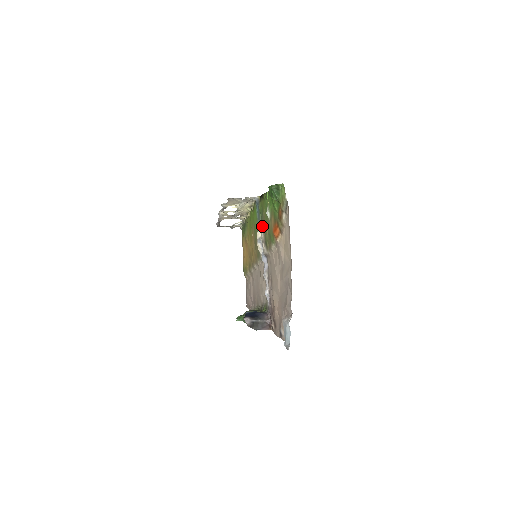
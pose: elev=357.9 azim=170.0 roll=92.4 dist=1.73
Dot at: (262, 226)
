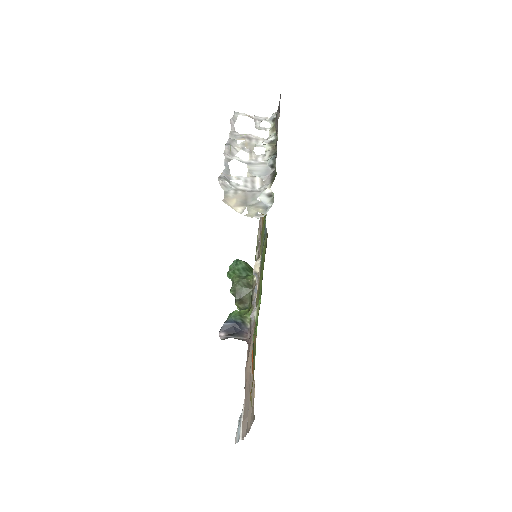
Dot at: (260, 272)
